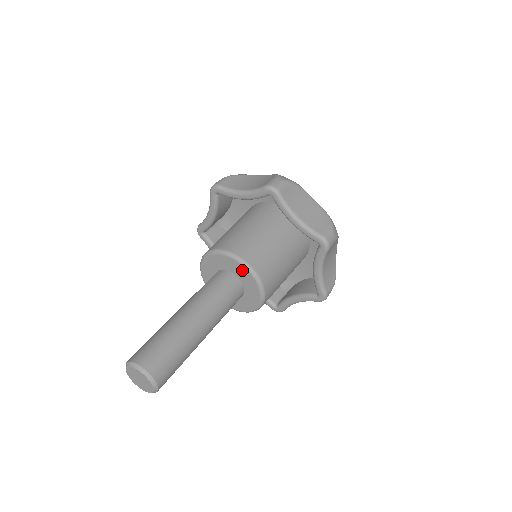
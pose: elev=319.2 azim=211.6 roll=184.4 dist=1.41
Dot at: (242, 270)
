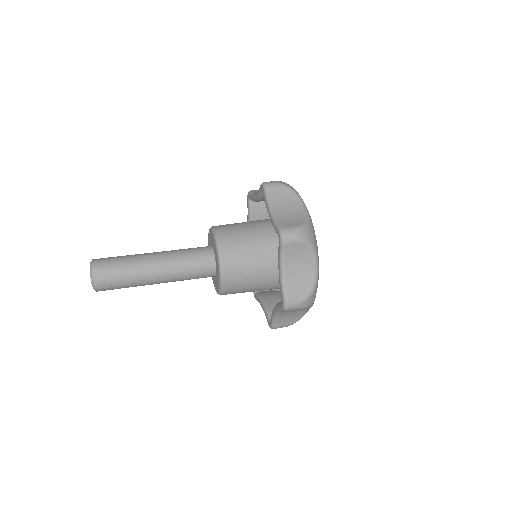
Dot at: (218, 266)
